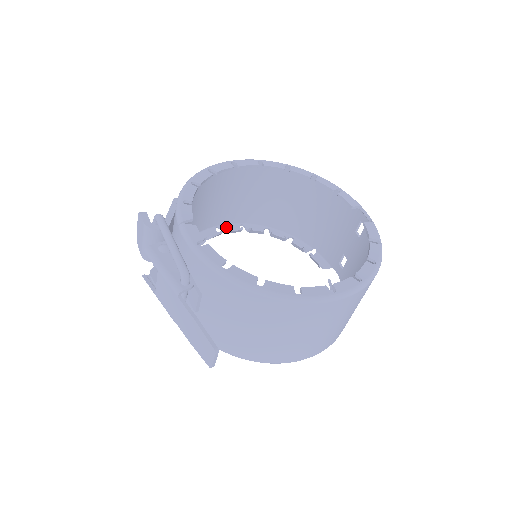
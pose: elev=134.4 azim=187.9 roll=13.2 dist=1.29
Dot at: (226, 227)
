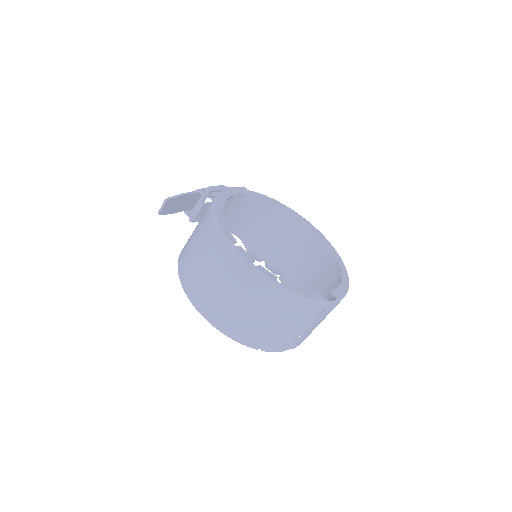
Dot at: occluded
